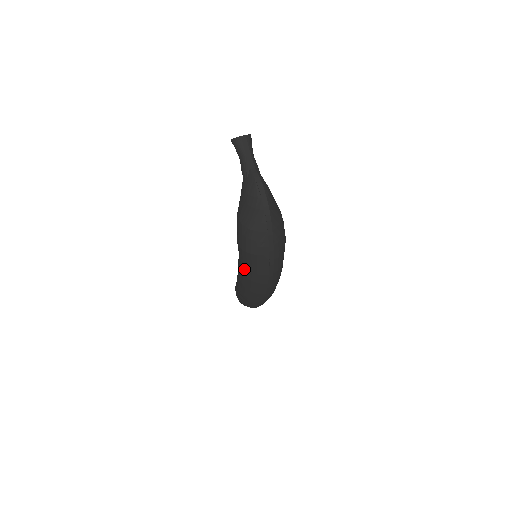
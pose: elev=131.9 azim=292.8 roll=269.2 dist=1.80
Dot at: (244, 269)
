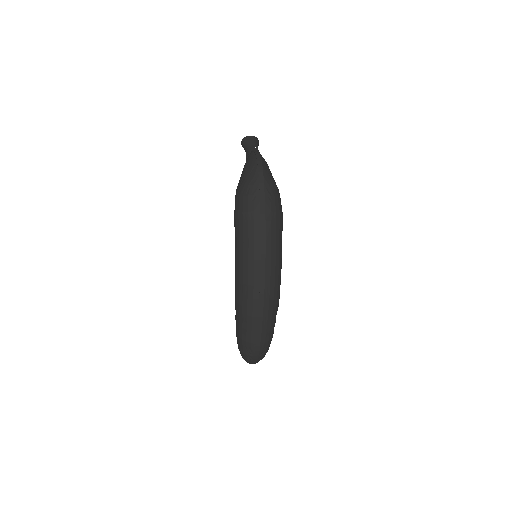
Dot at: (237, 246)
